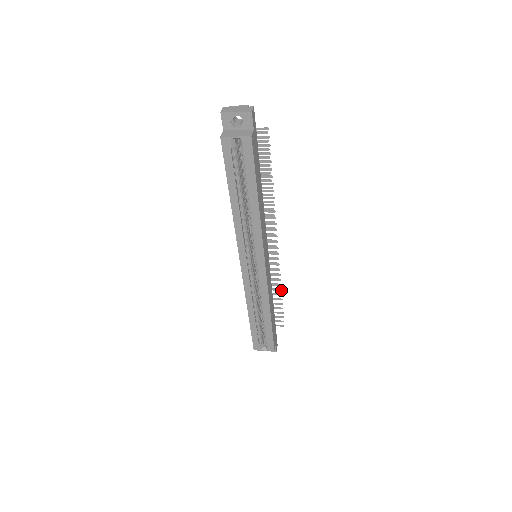
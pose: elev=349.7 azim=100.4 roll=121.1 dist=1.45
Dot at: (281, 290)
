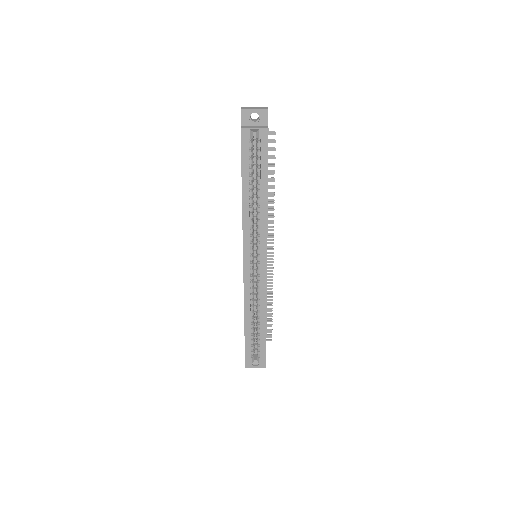
Dot at: (272, 300)
